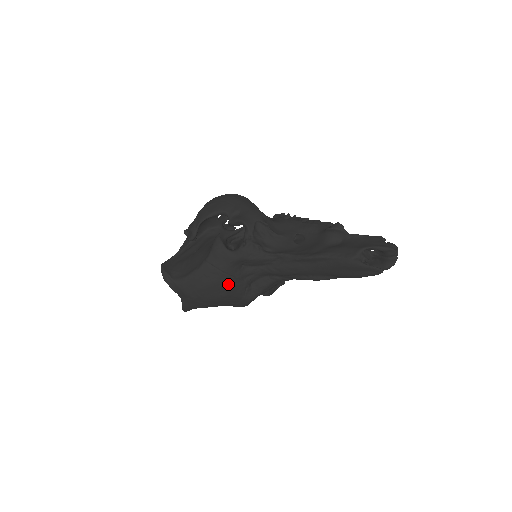
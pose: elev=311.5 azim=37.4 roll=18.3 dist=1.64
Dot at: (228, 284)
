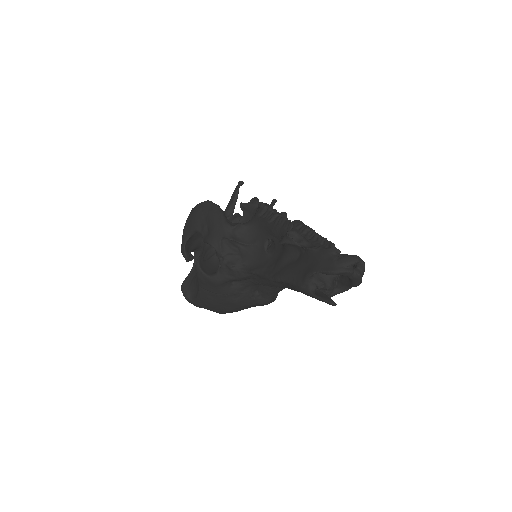
Dot at: (230, 300)
